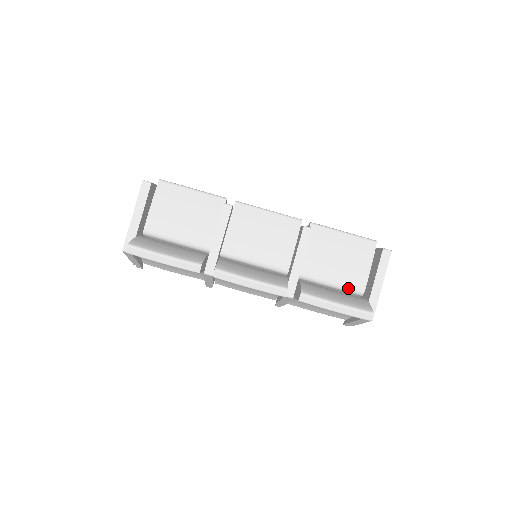
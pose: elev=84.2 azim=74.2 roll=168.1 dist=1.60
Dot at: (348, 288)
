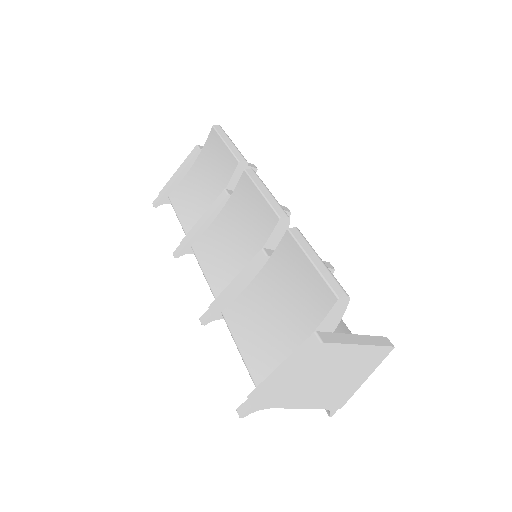
Dot at: occluded
